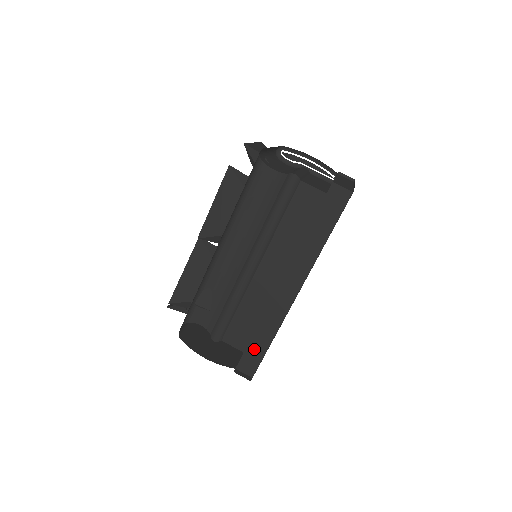
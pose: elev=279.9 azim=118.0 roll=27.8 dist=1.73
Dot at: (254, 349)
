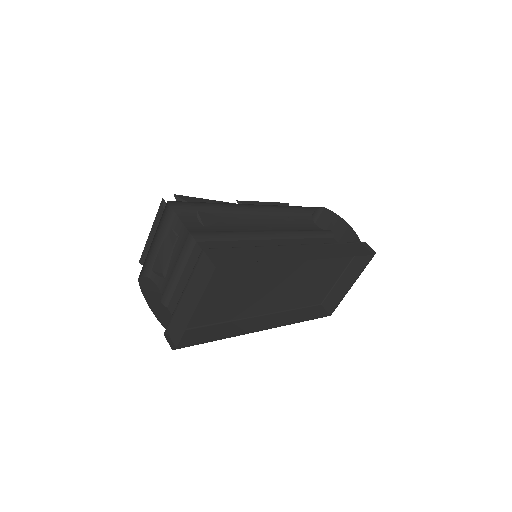
Dot at: (238, 255)
